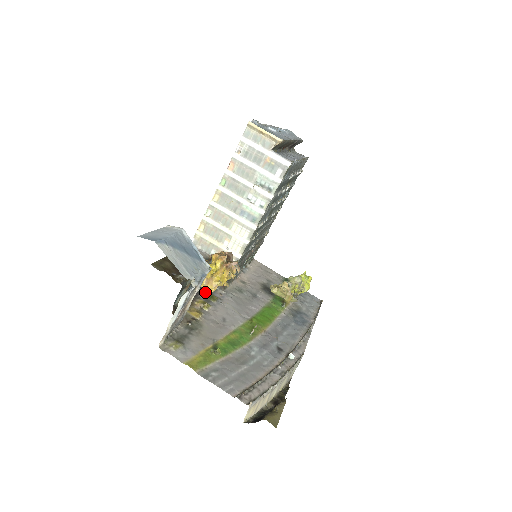
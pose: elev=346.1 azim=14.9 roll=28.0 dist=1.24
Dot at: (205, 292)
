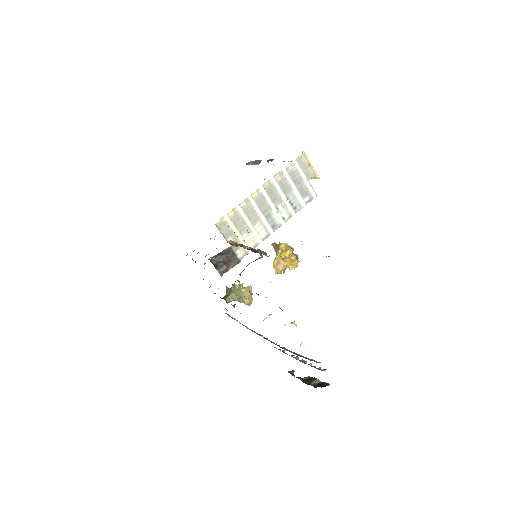
Dot at: (276, 272)
